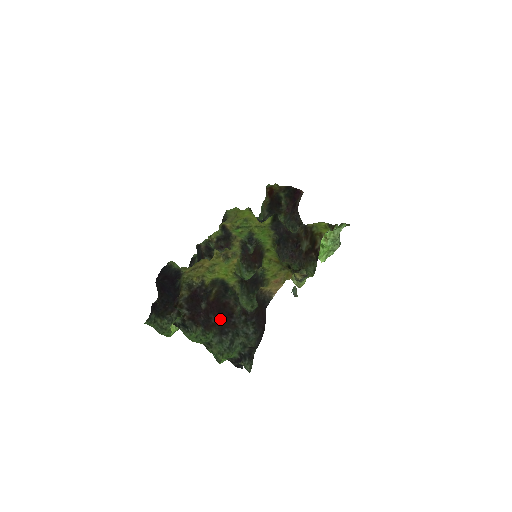
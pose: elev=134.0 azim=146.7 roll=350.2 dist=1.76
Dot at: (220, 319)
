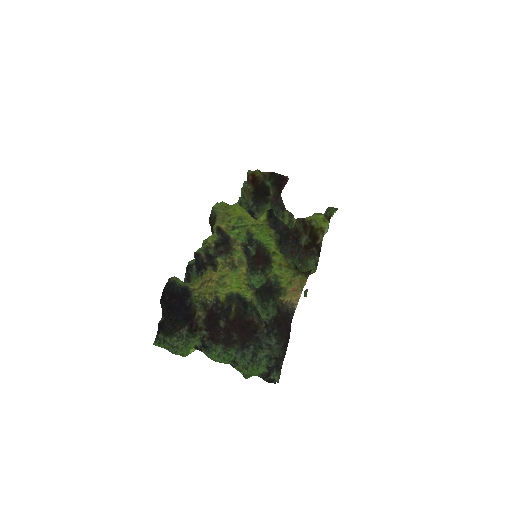
Dot at: (242, 335)
